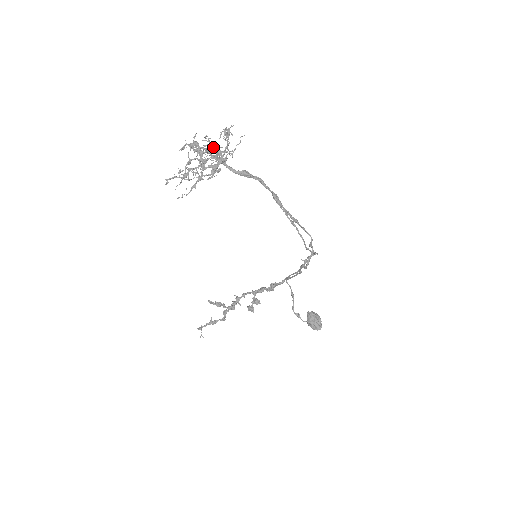
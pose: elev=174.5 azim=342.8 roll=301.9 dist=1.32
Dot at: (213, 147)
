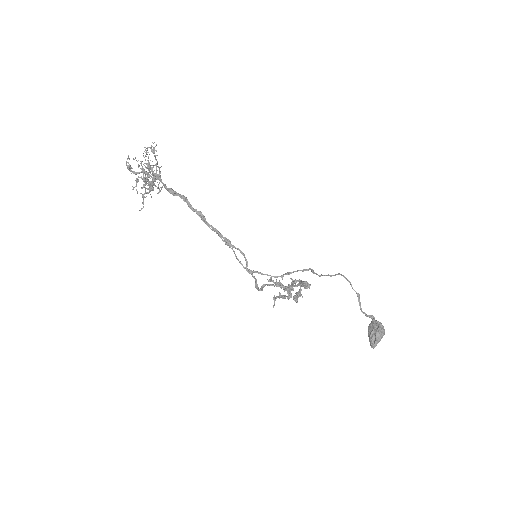
Dot at: (142, 167)
